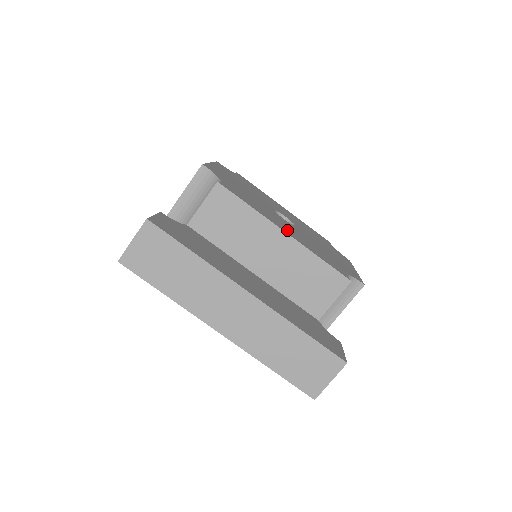
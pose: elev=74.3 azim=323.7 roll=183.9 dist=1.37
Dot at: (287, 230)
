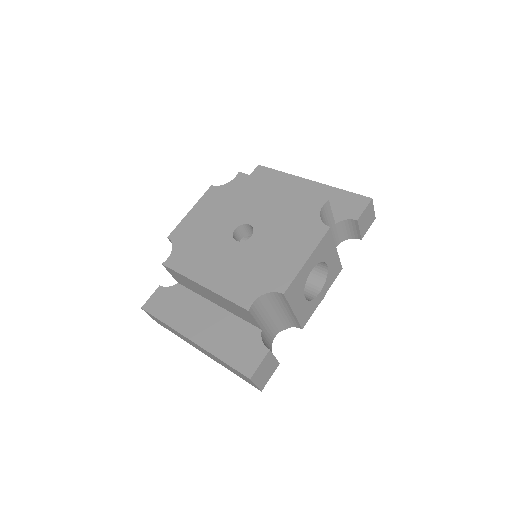
Dot at: (211, 276)
